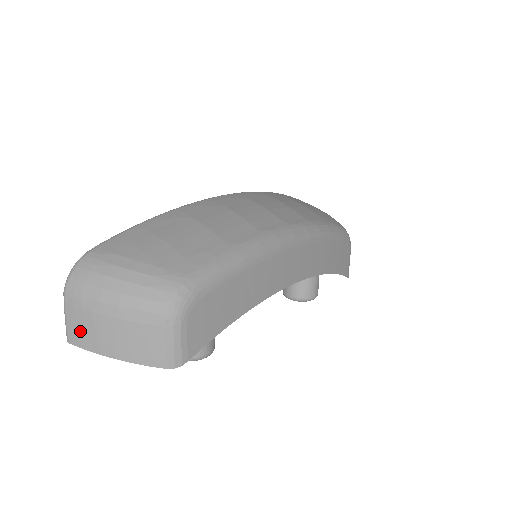
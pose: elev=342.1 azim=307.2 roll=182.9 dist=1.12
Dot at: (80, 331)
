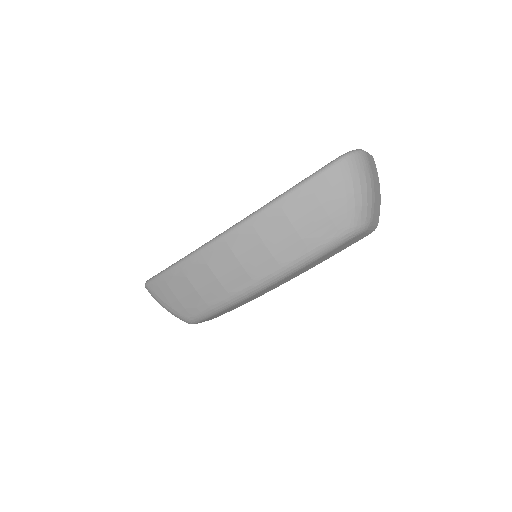
Dot at: occluded
